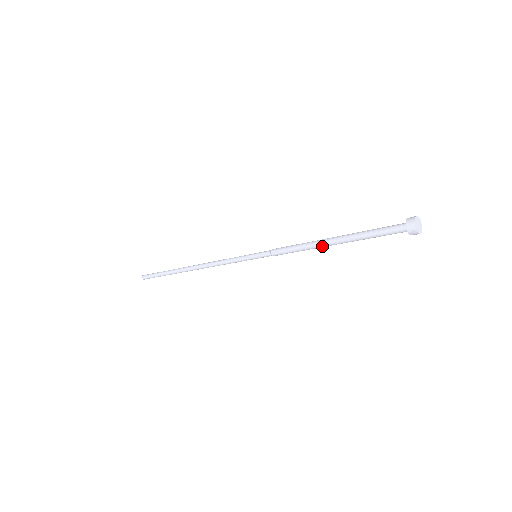
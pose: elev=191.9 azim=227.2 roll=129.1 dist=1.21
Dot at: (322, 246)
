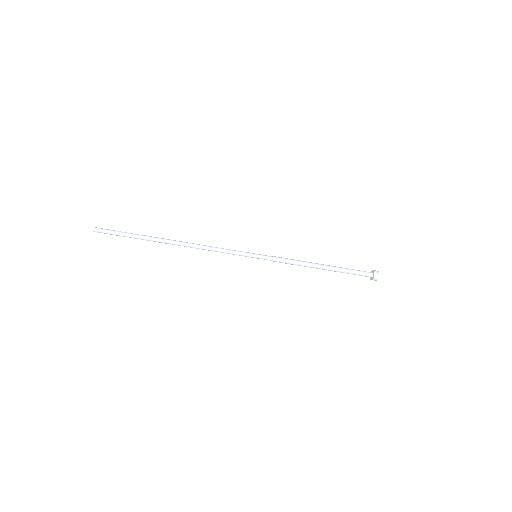
Dot at: (317, 265)
